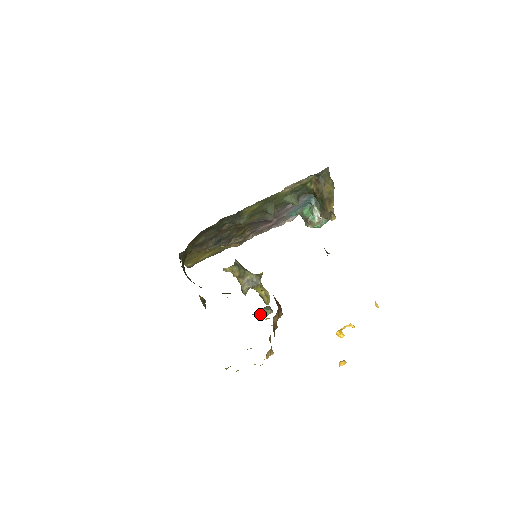
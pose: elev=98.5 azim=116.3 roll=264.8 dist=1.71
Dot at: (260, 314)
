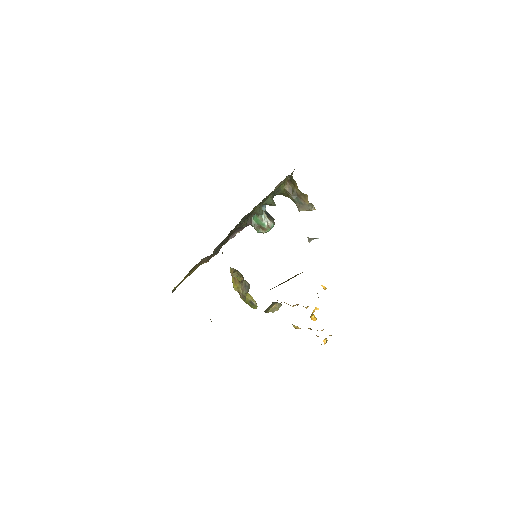
Dot at: (273, 310)
